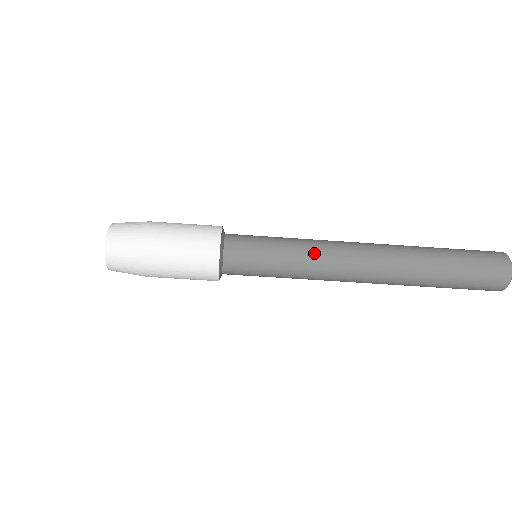
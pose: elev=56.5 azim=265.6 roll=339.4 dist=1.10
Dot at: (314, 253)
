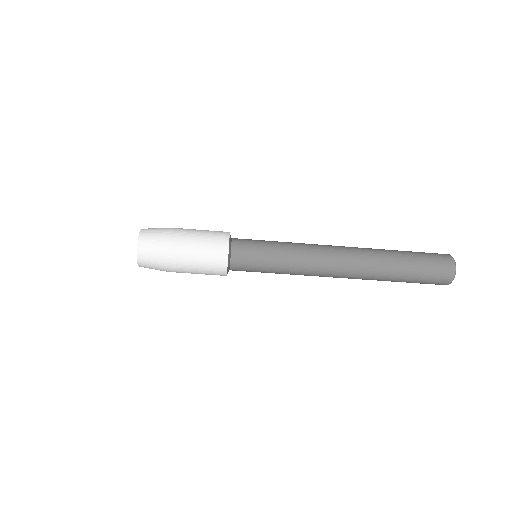
Dot at: (302, 257)
